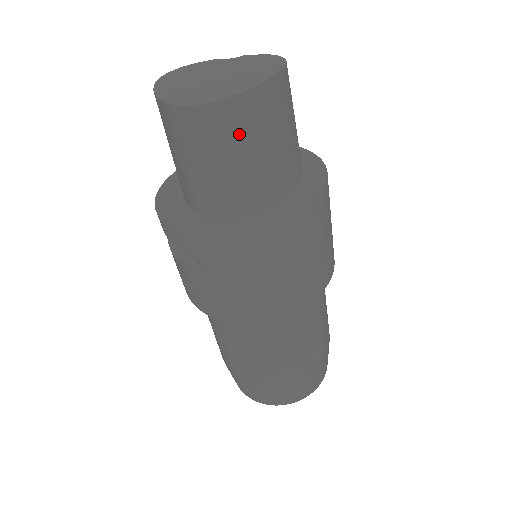
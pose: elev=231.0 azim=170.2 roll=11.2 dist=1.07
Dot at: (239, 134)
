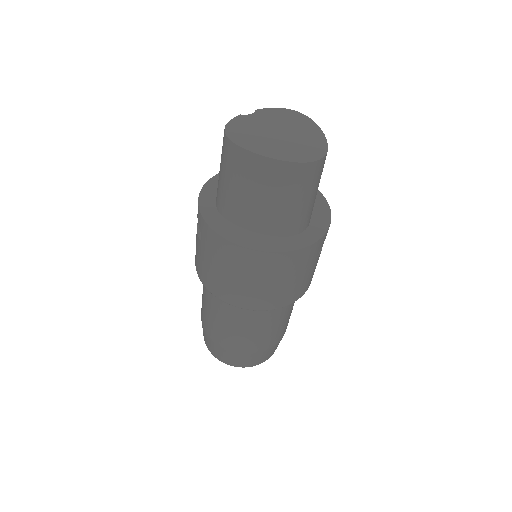
Dot at: (322, 171)
